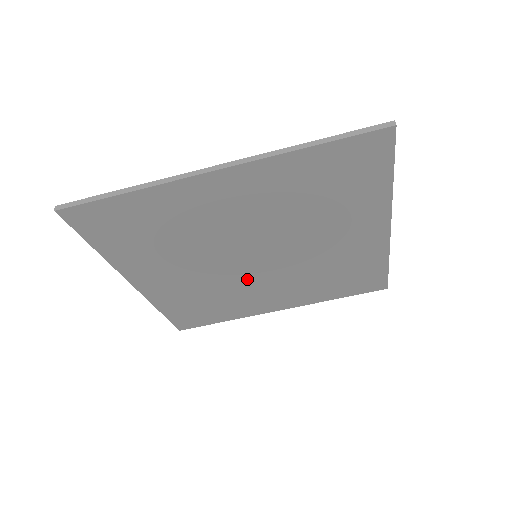
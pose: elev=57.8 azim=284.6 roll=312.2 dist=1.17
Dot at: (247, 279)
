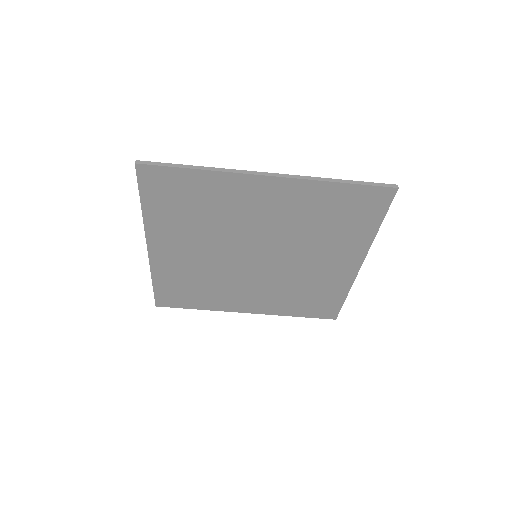
Dot at: (238, 274)
